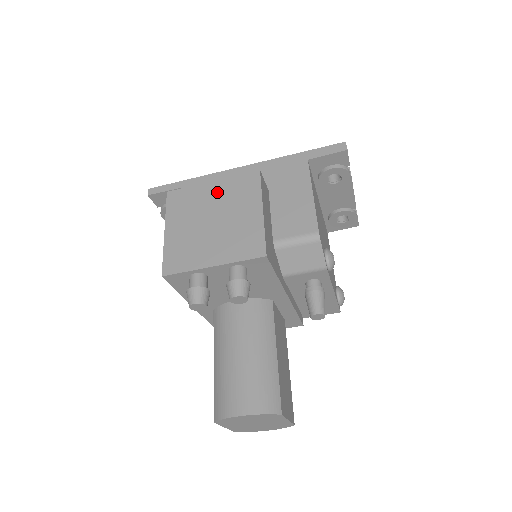
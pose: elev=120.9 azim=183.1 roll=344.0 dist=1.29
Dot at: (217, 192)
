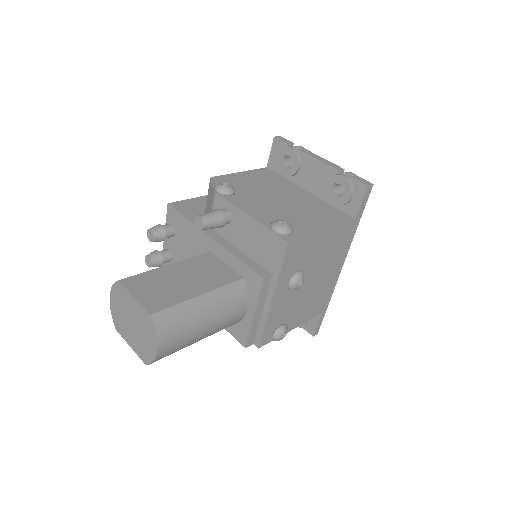
Dot at: occluded
